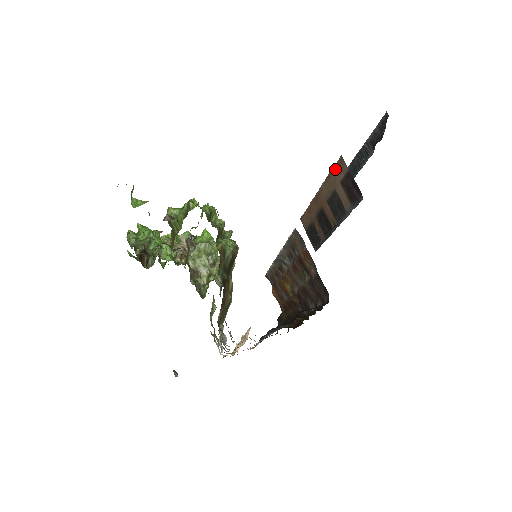
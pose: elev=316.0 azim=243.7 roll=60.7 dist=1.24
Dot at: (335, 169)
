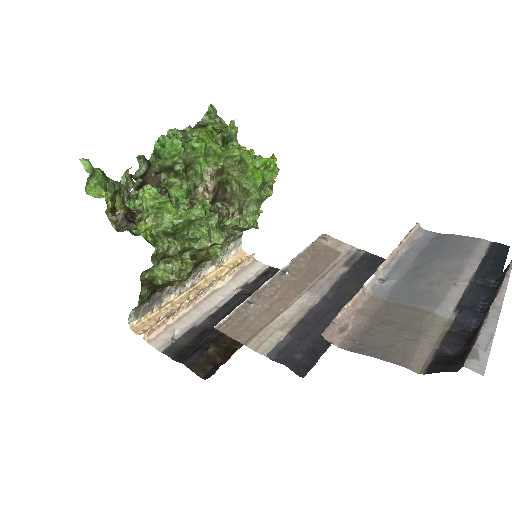
Dot at: (336, 317)
